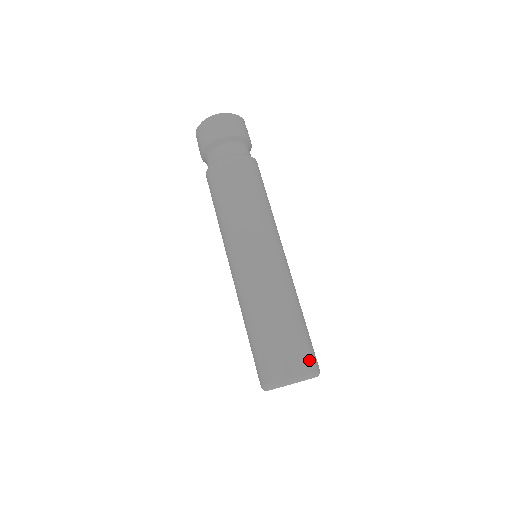
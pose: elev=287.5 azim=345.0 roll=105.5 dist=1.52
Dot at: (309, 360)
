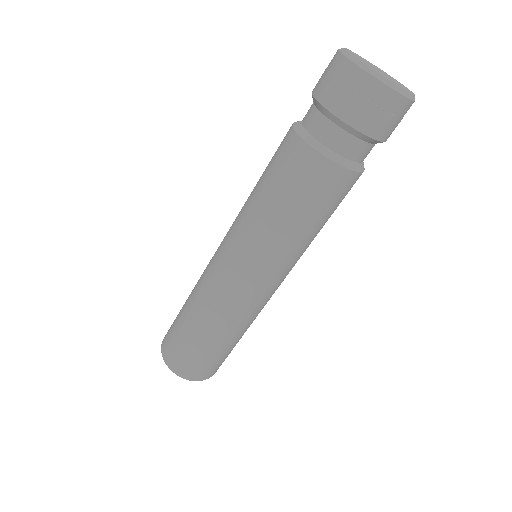
Dot at: (216, 370)
